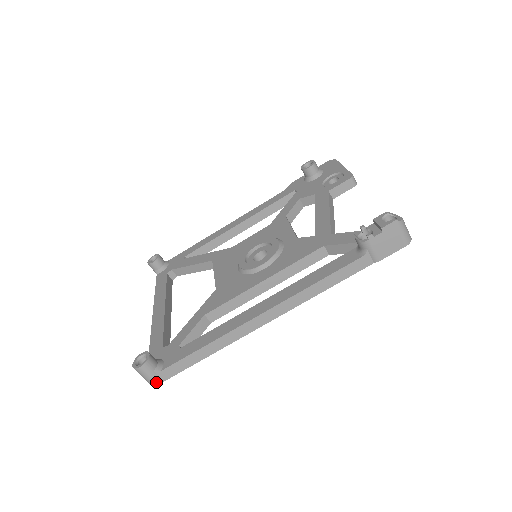
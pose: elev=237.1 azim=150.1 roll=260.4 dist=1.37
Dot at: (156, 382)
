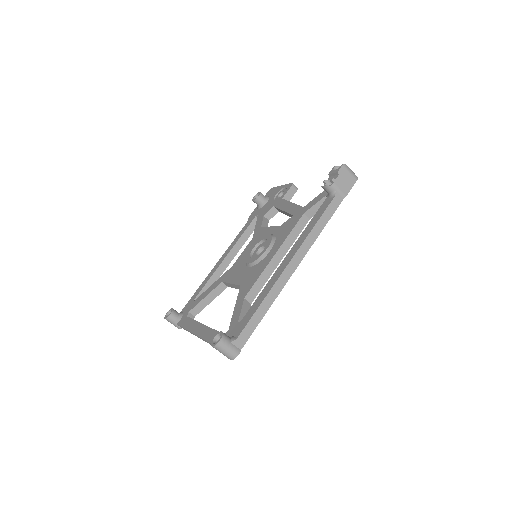
Dot at: (236, 352)
